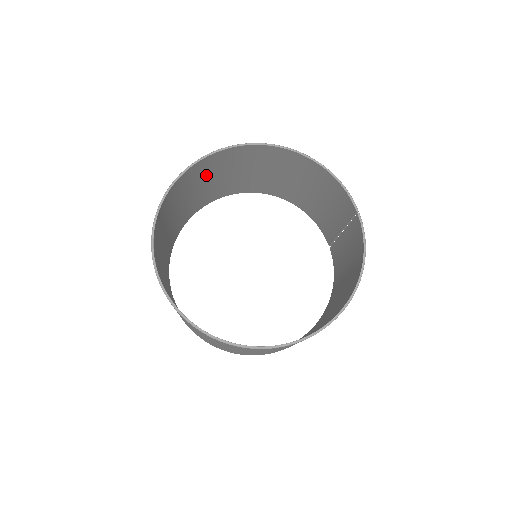
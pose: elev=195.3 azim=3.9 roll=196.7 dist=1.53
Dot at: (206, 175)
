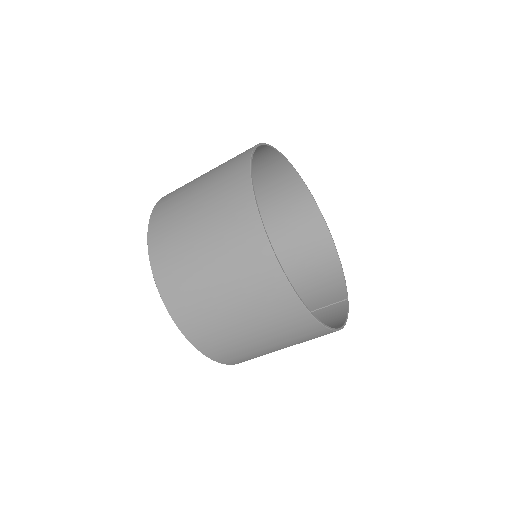
Dot at: (267, 185)
